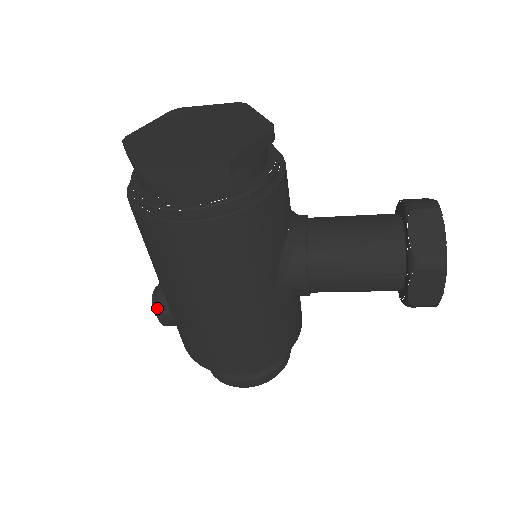
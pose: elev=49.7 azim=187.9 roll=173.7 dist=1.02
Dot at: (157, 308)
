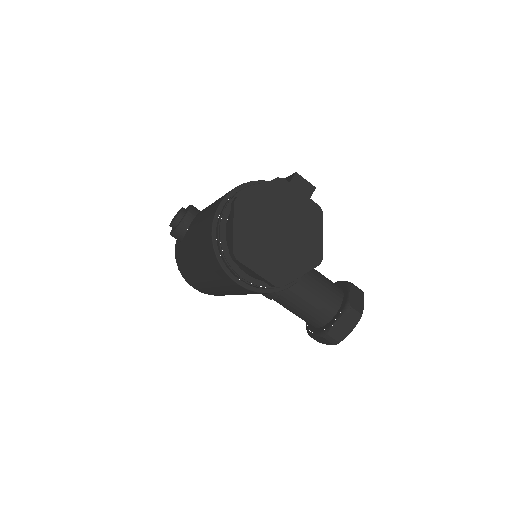
Dot at: (175, 232)
